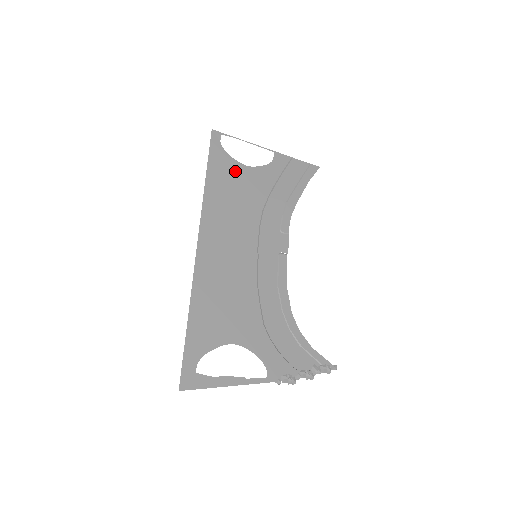
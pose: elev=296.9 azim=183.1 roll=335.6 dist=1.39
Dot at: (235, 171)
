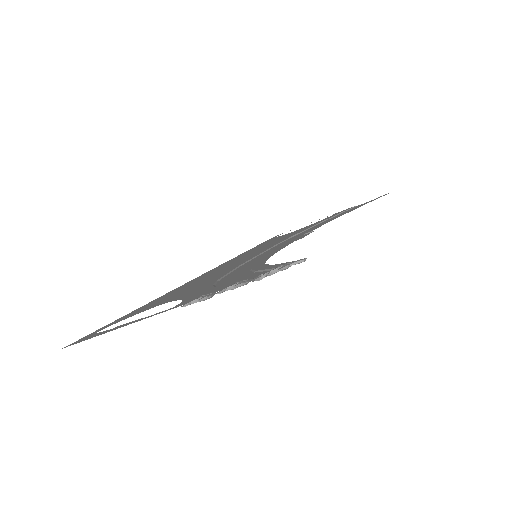
Dot at: occluded
